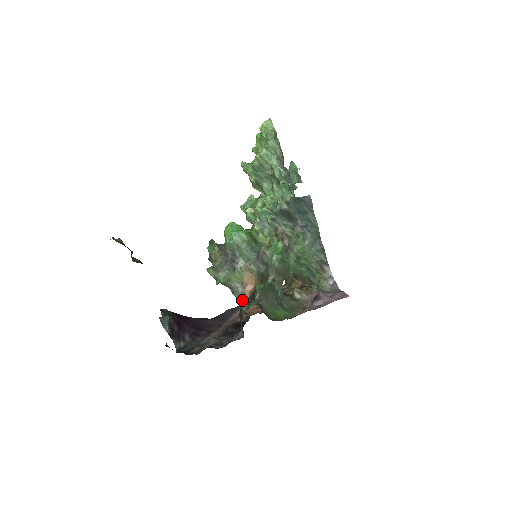
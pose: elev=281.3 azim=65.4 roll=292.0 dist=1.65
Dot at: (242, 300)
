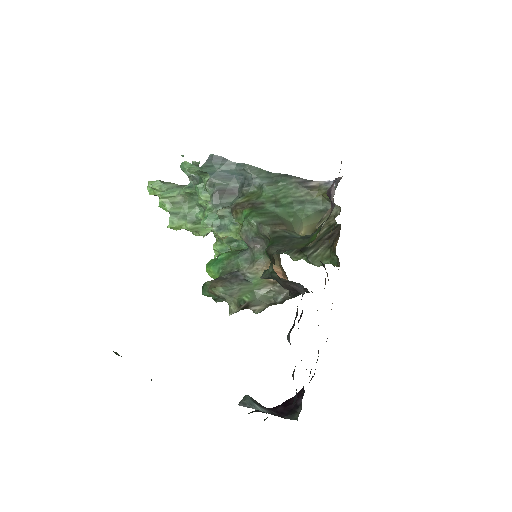
Dot at: (264, 271)
